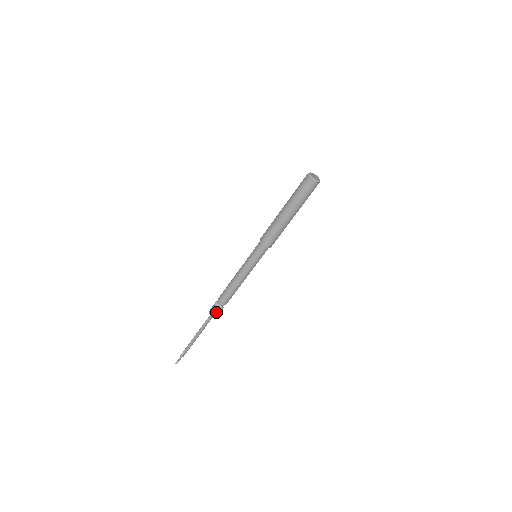
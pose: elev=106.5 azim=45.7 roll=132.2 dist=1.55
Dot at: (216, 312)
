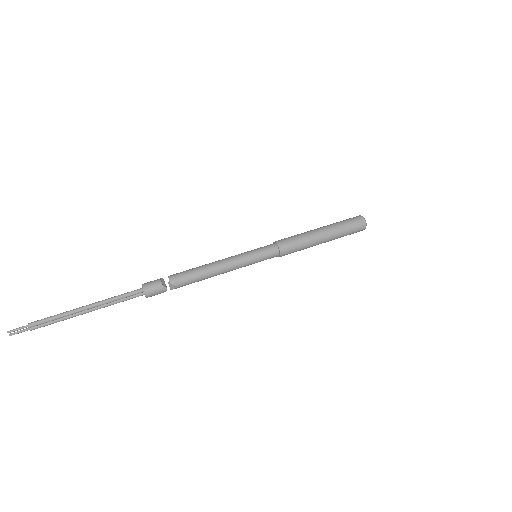
Dot at: (154, 286)
